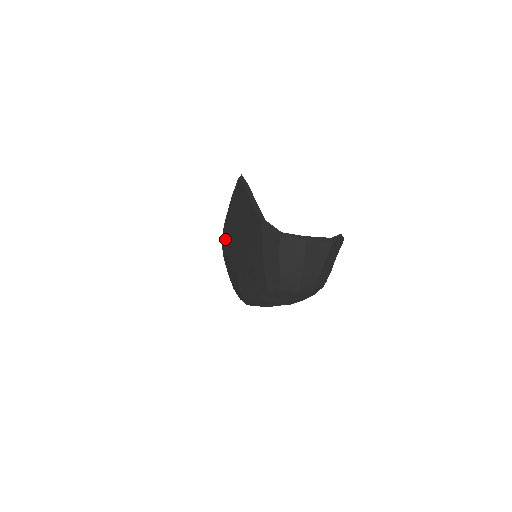
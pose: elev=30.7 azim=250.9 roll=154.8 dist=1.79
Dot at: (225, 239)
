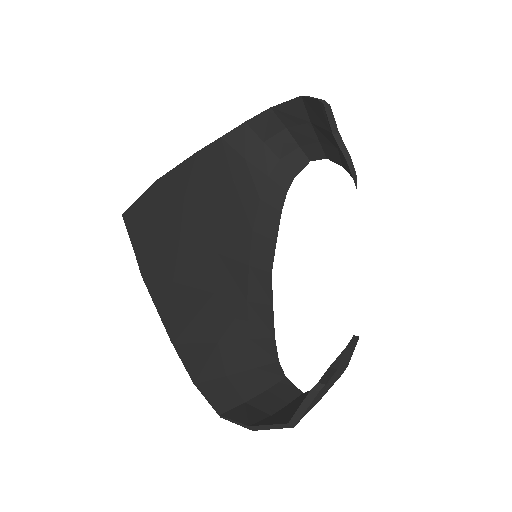
Dot at: occluded
